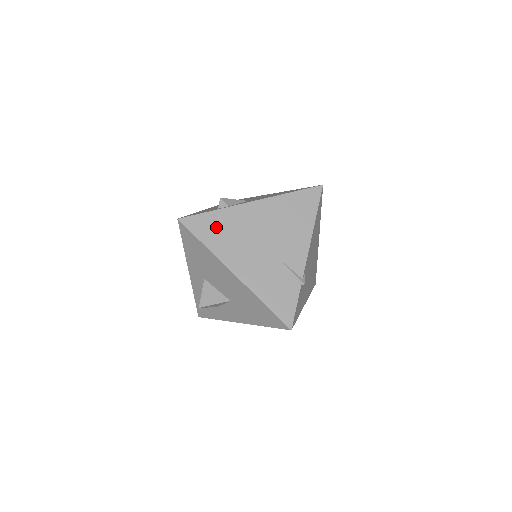
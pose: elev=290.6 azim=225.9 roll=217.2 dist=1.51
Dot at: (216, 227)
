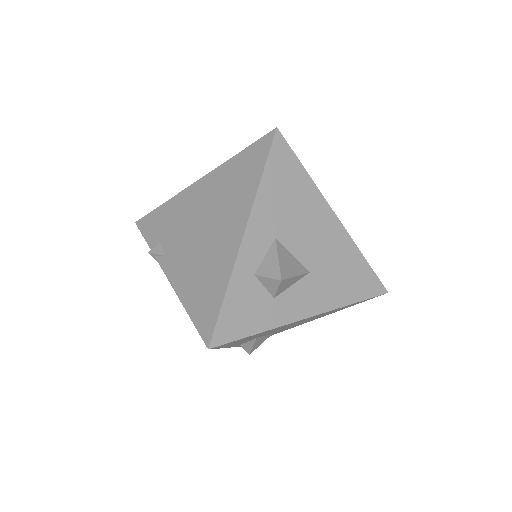
Dot at: occluded
